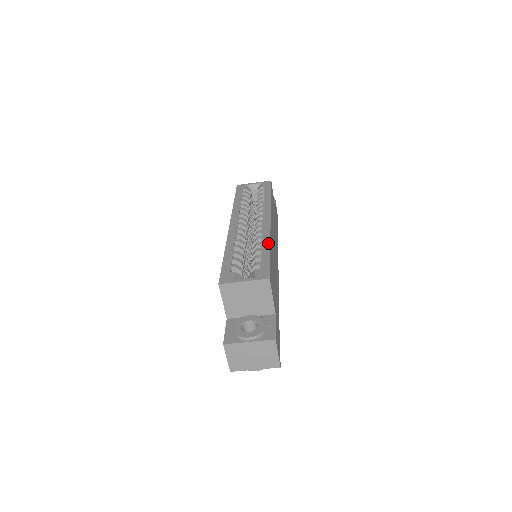
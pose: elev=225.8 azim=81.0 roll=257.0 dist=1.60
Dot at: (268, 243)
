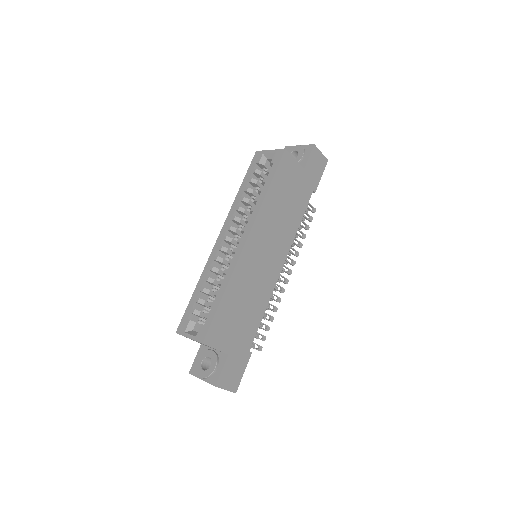
Dot at: (225, 285)
